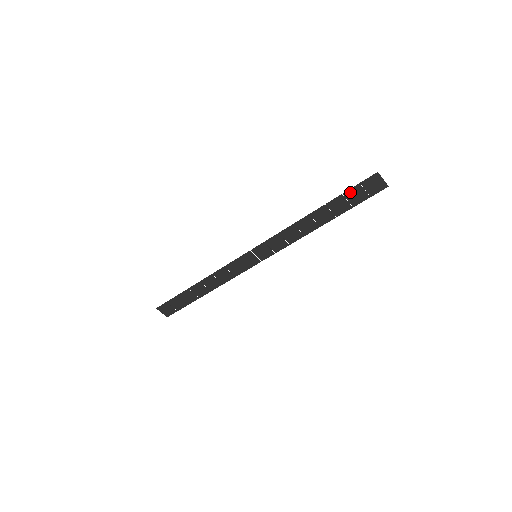
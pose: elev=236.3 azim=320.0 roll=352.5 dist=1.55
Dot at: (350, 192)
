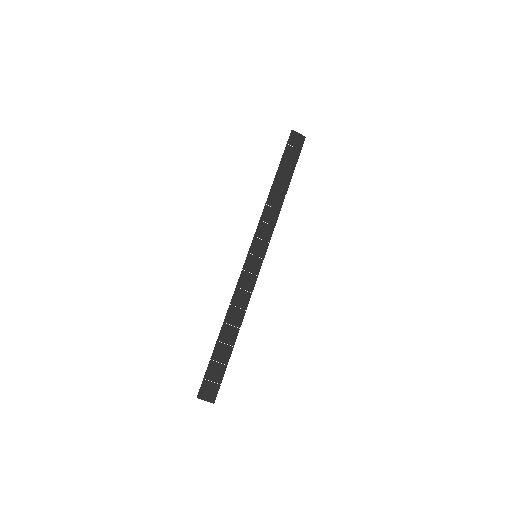
Dot at: (286, 154)
